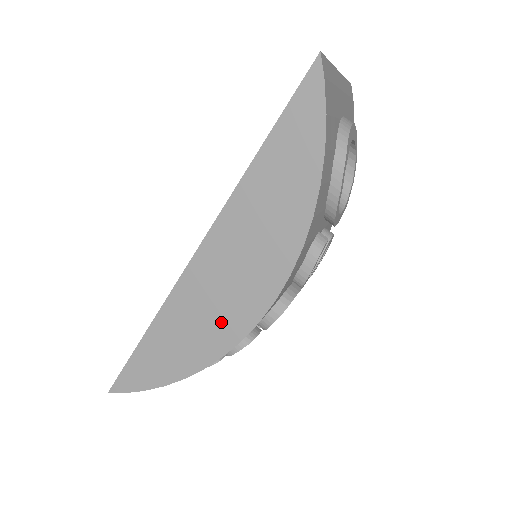
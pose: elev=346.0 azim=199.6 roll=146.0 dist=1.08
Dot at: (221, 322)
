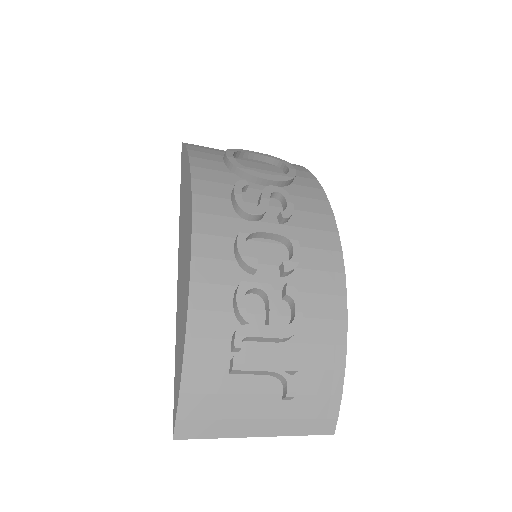
Dot at: (186, 268)
